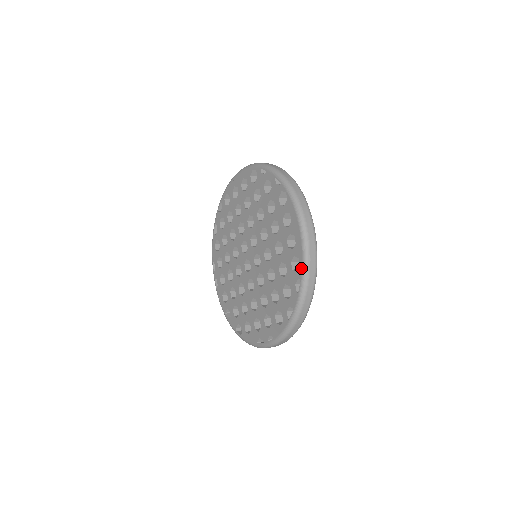
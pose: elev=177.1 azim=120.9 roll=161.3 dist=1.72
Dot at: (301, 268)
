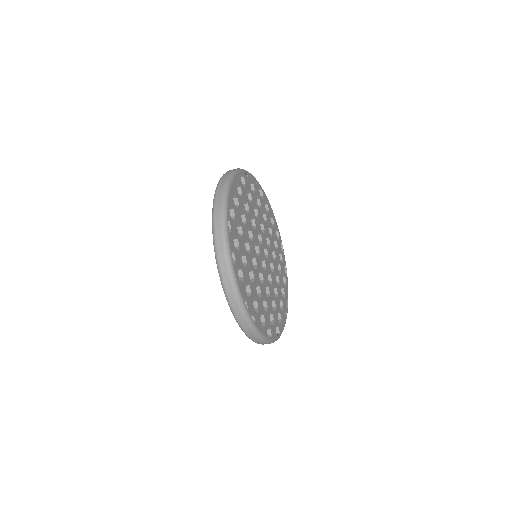
Dot at: occluded
